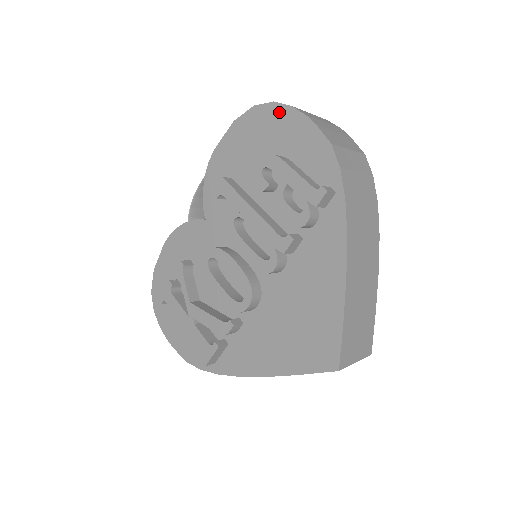
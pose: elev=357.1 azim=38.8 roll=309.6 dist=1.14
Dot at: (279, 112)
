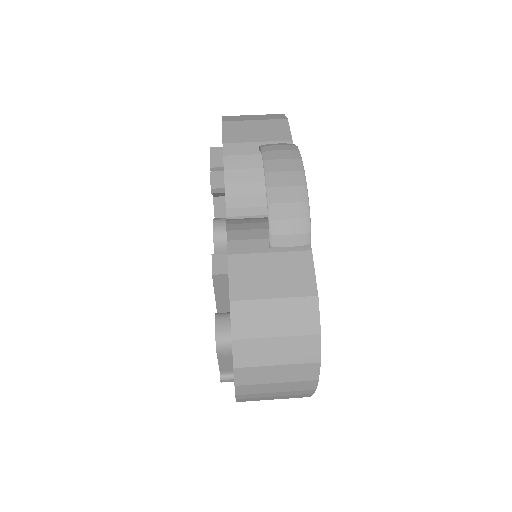
Dot at: occluded
